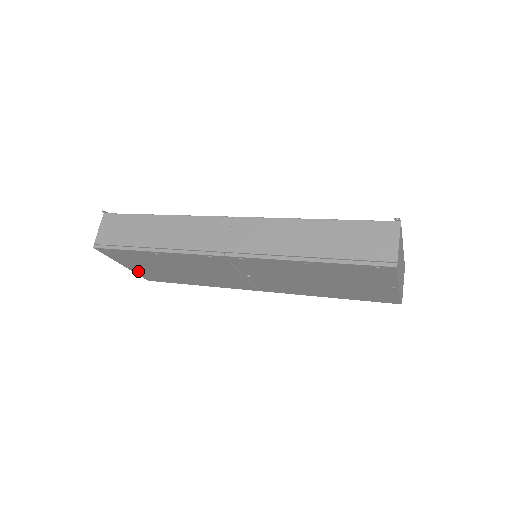
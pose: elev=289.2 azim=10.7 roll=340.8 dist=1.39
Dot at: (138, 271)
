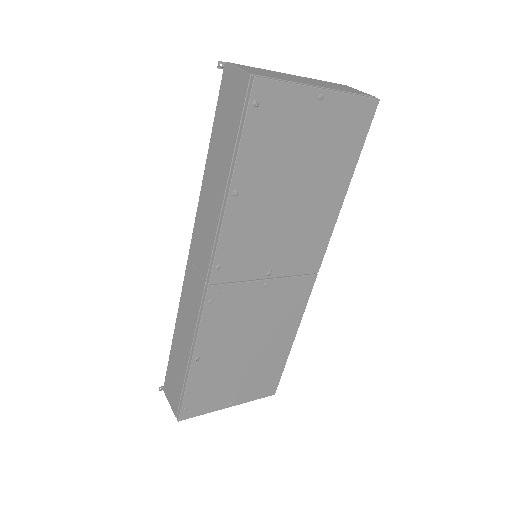
Dot at: (246, 396)
